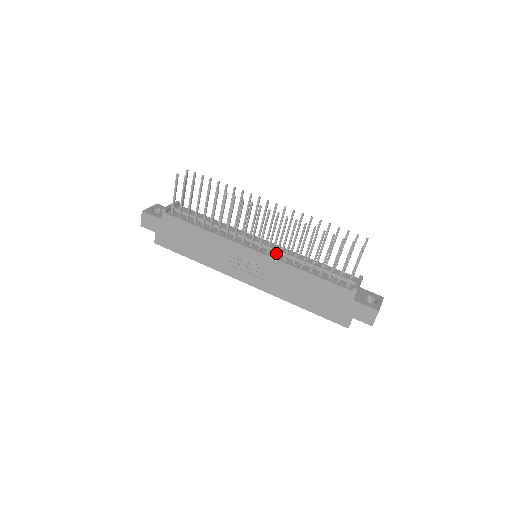
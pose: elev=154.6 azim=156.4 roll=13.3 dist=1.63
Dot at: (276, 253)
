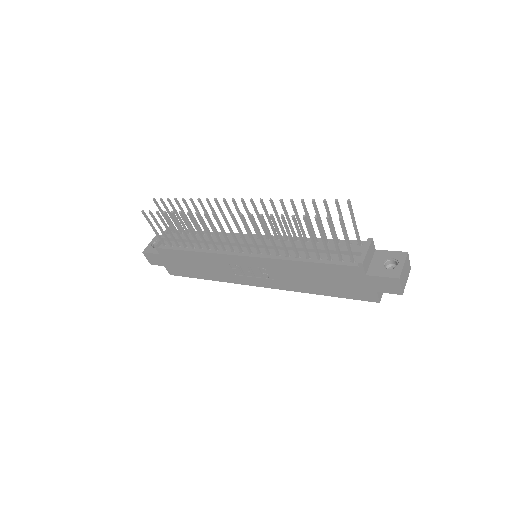
Dot at: (266, 251)
